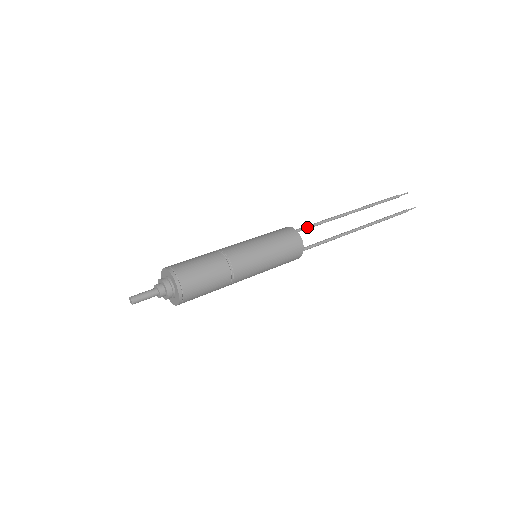
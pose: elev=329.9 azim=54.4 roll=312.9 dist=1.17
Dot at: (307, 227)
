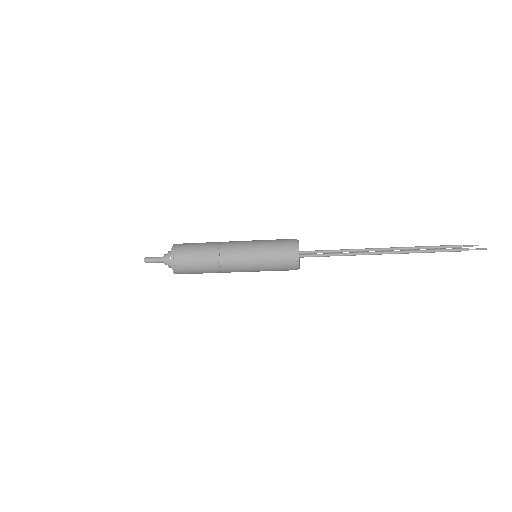
Dot at: (320, 250)
